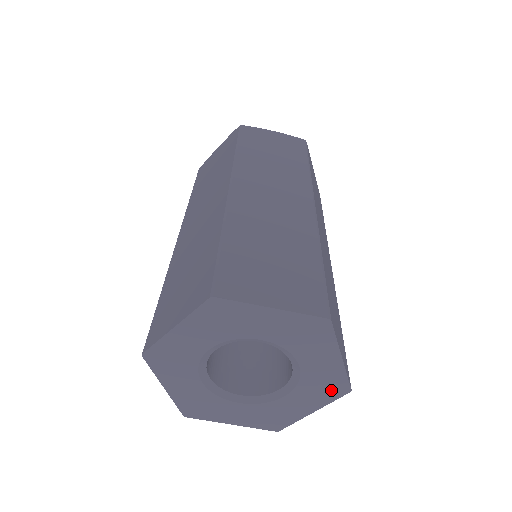
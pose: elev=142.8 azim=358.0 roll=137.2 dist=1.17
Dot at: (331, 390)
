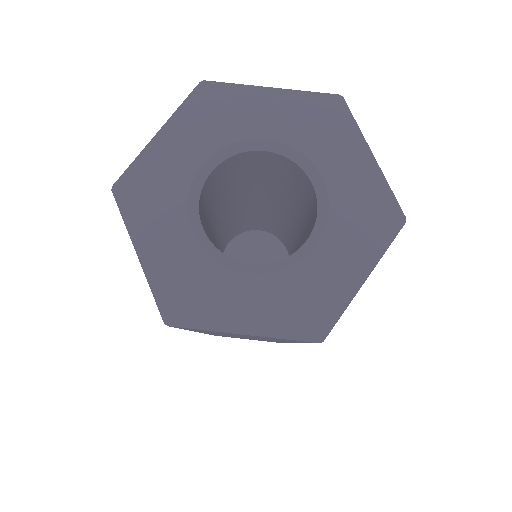
Dot at: (378, 222)
